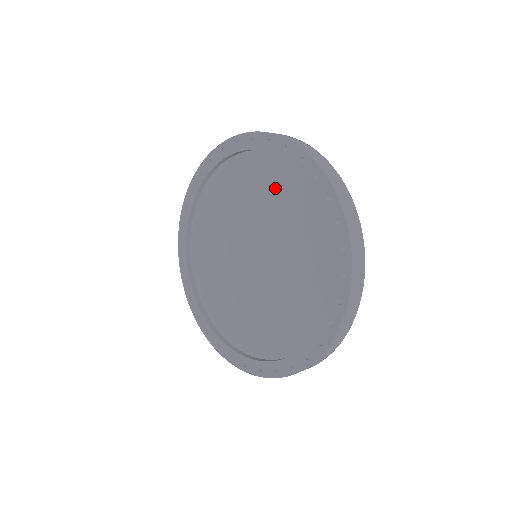
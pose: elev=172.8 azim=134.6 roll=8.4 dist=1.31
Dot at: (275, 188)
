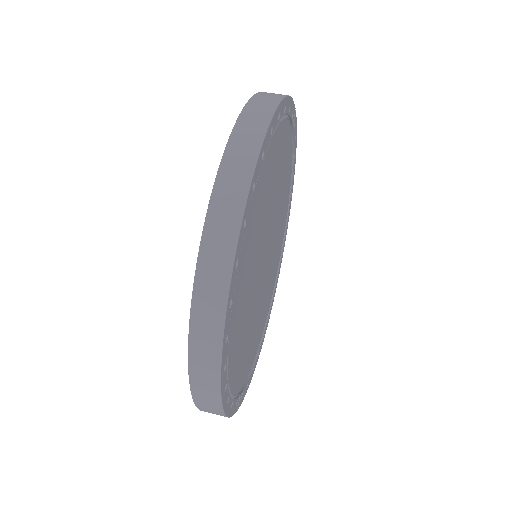
Dot at: occluded
